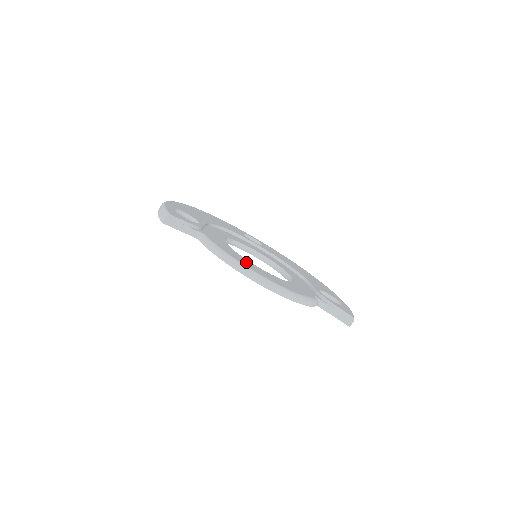
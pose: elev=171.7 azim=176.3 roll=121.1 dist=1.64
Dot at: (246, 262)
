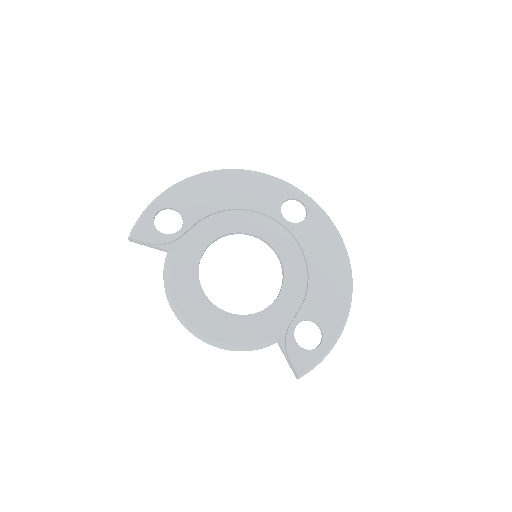
Dot at: (192, 297)
